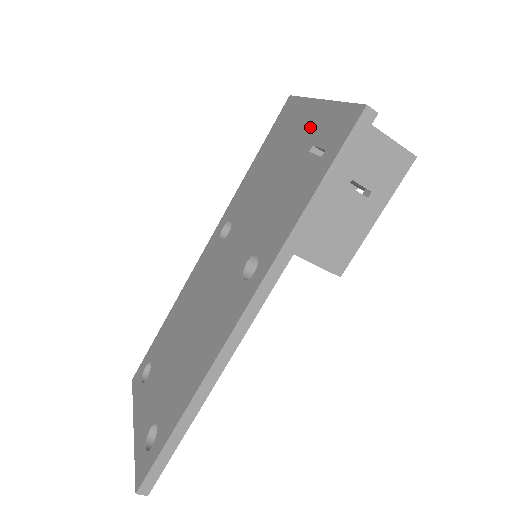
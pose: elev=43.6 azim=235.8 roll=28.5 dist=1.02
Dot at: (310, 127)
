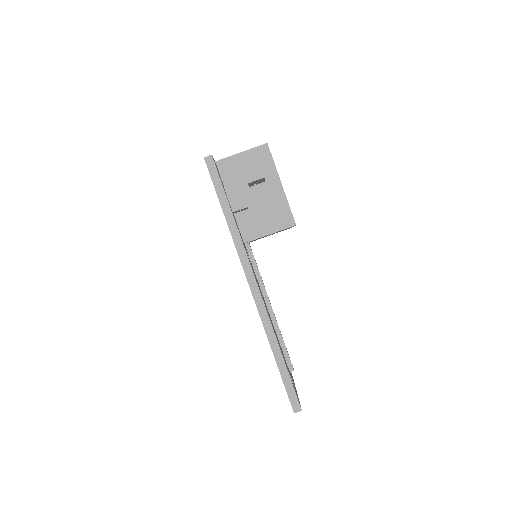
Dot at: occluded
